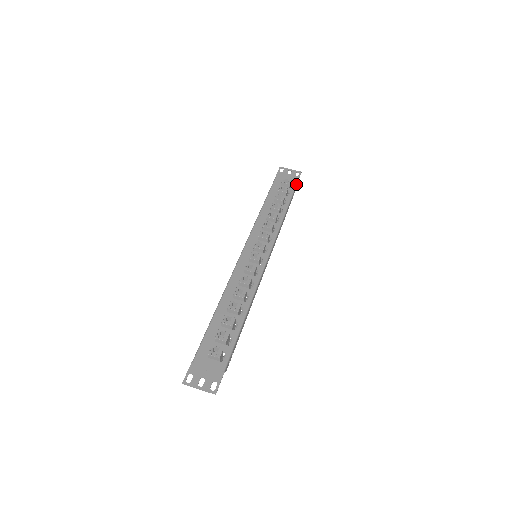
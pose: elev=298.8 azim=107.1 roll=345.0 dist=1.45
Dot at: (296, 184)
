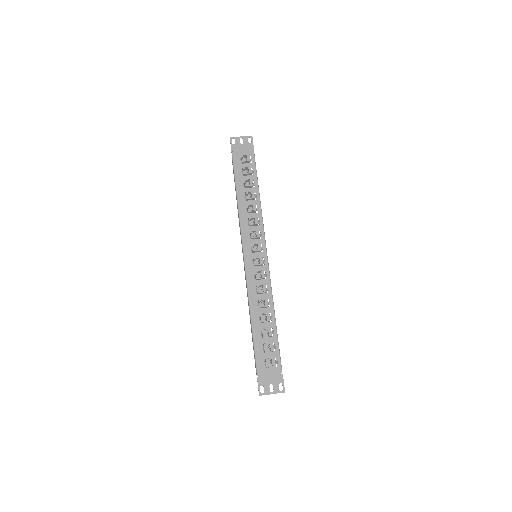
Dot at: (254, 155)
